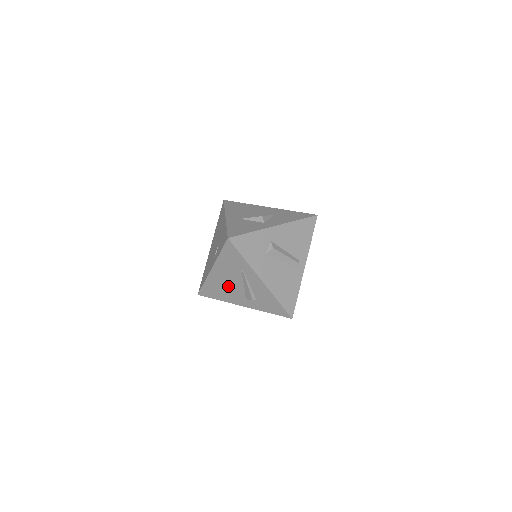
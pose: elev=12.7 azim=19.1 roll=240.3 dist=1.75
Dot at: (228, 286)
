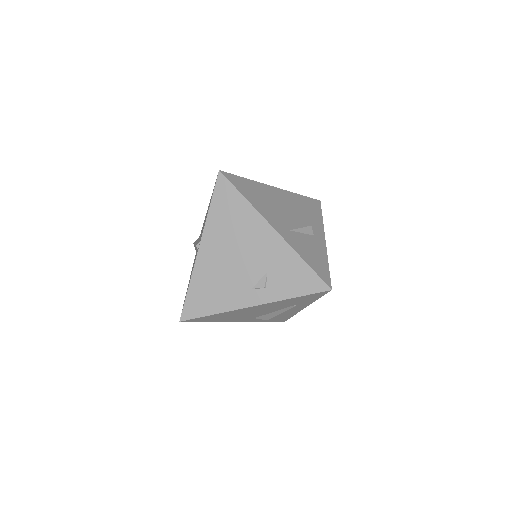
Dot at: (249, 314)
